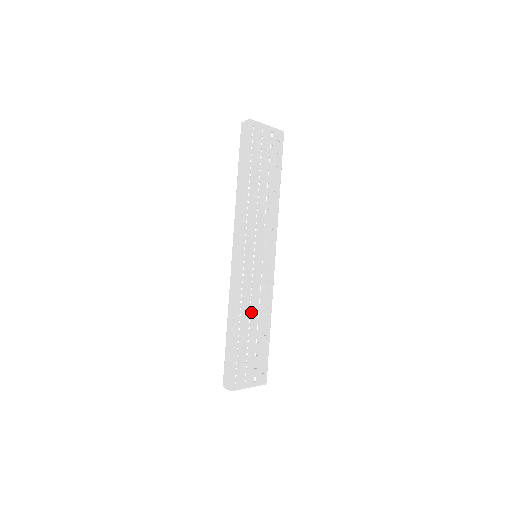
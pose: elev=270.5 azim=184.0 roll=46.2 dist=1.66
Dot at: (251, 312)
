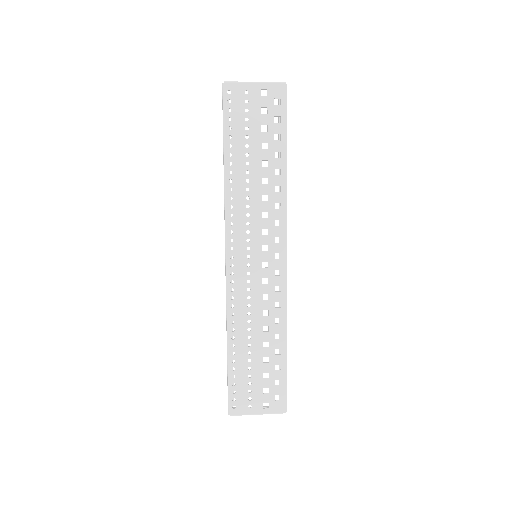
Dot at: (250, 326)
